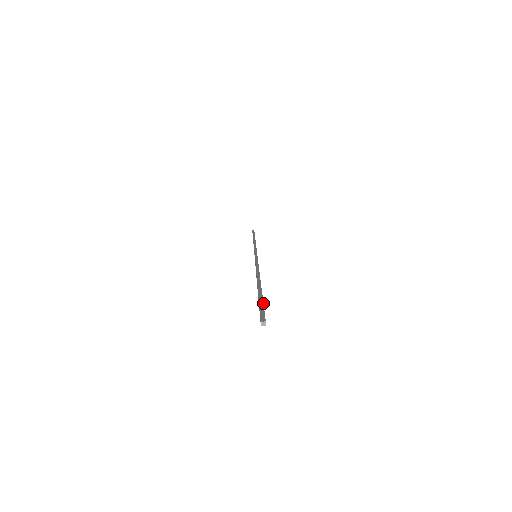
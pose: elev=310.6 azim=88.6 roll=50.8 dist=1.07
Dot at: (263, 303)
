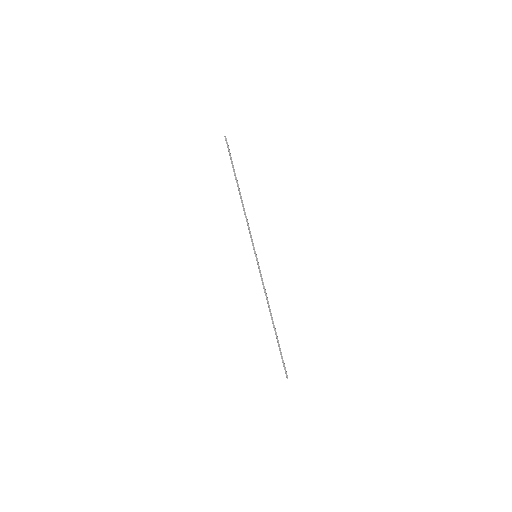
Dot at: occluded
